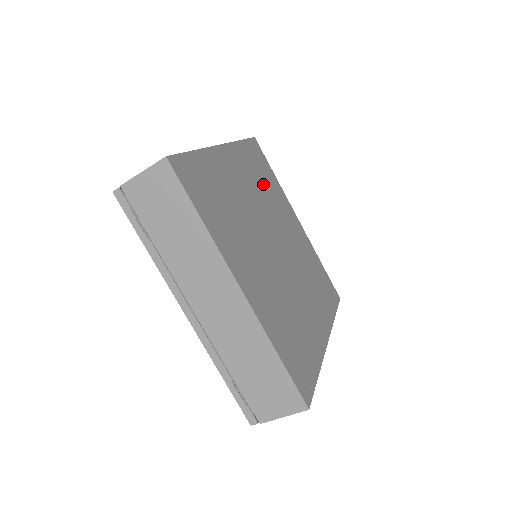
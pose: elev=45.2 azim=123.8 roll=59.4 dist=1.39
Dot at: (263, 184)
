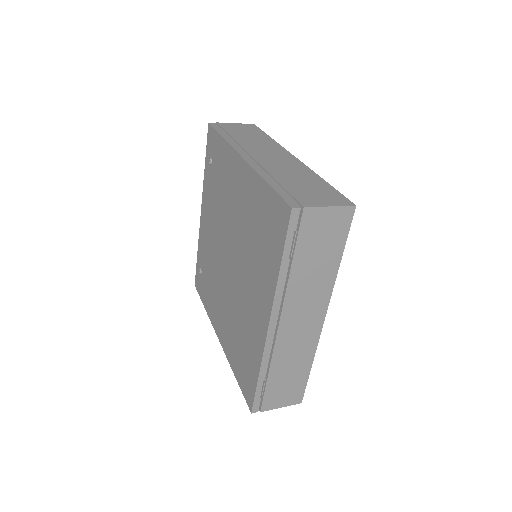
Dot at: occluded
